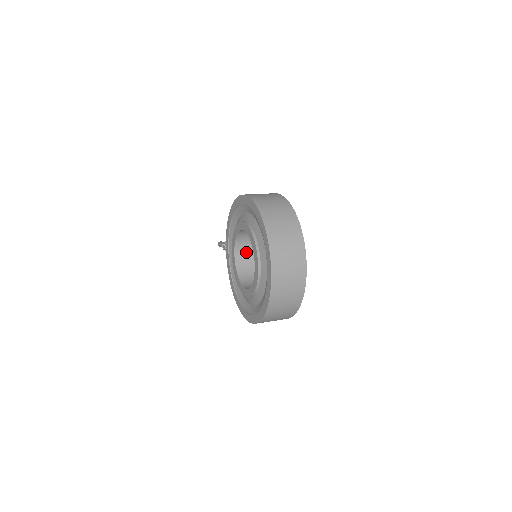
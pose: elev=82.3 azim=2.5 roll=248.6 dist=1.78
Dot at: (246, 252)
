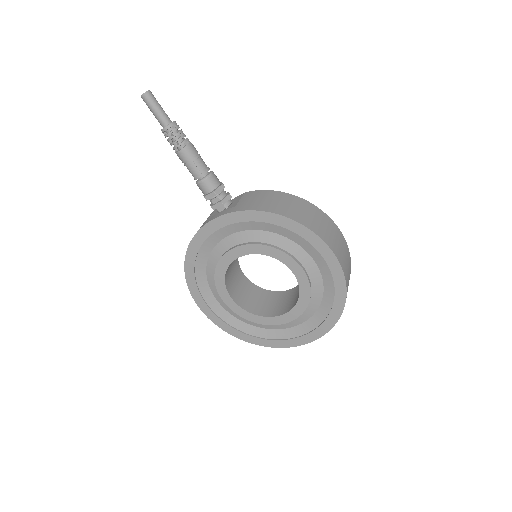
Dot at: occluded
